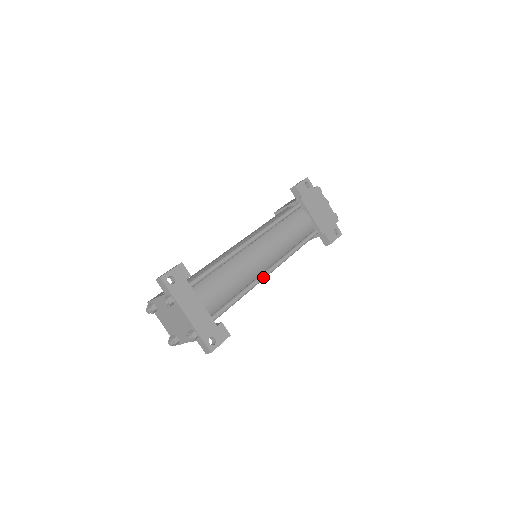
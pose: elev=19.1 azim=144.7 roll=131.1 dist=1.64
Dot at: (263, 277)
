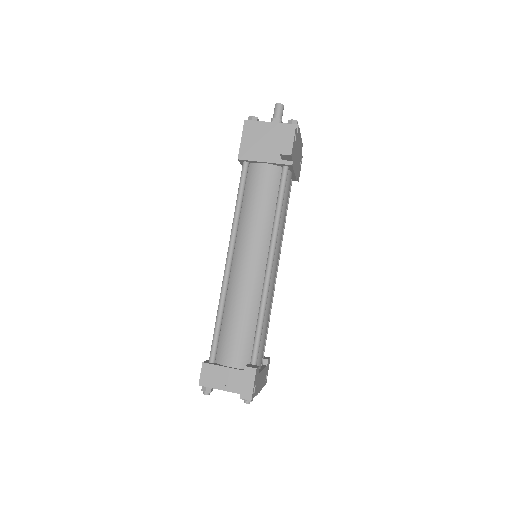
Dot at: occluded
